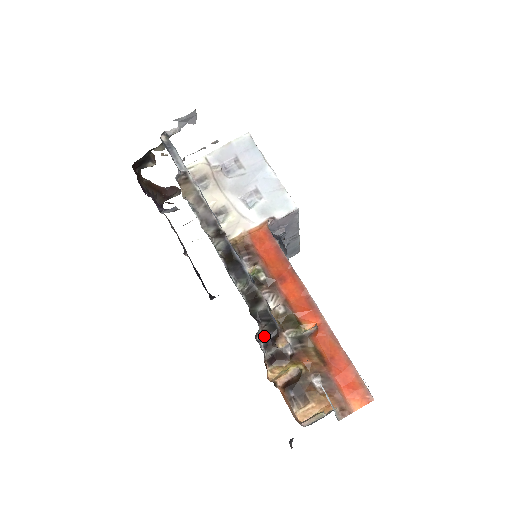
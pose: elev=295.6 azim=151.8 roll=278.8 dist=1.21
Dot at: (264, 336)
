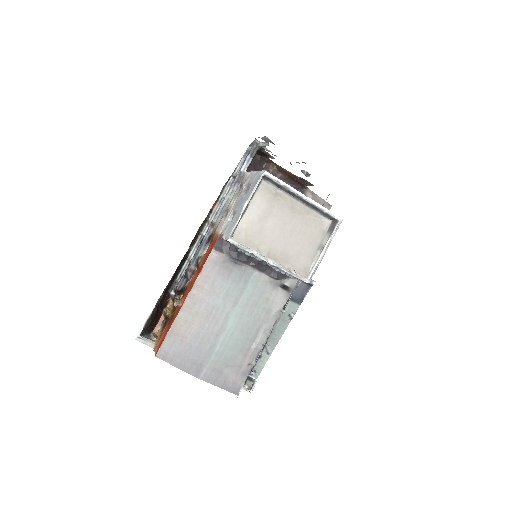
Dot at: occluded
